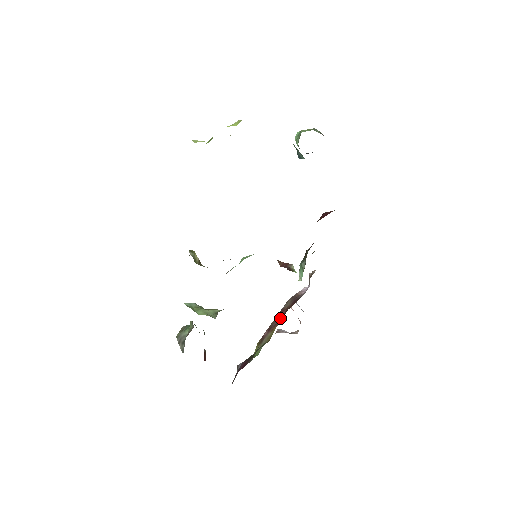
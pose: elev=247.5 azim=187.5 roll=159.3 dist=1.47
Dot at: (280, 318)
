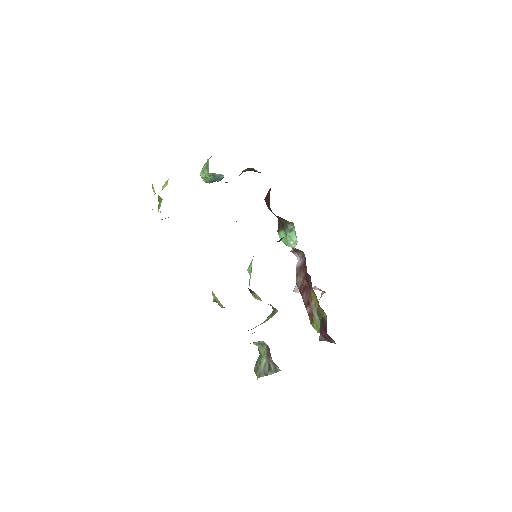
Dot at: (309, 283)
